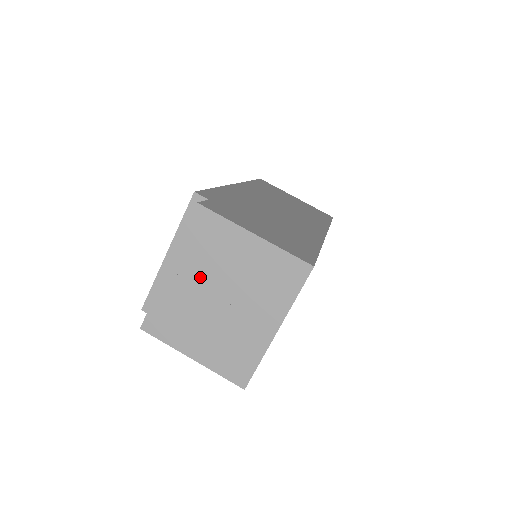
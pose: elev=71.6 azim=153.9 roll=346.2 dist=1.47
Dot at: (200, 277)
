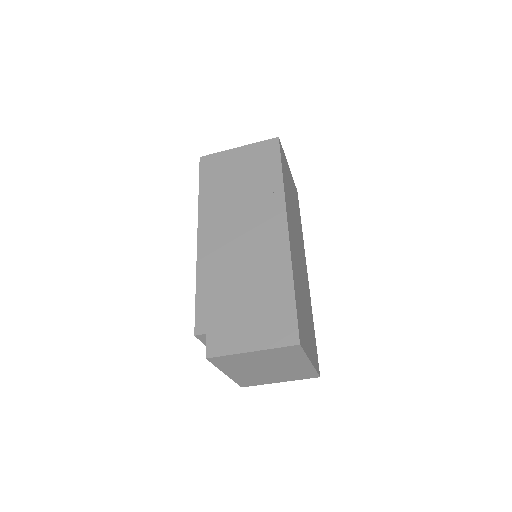
Dot at: (245, 369)
